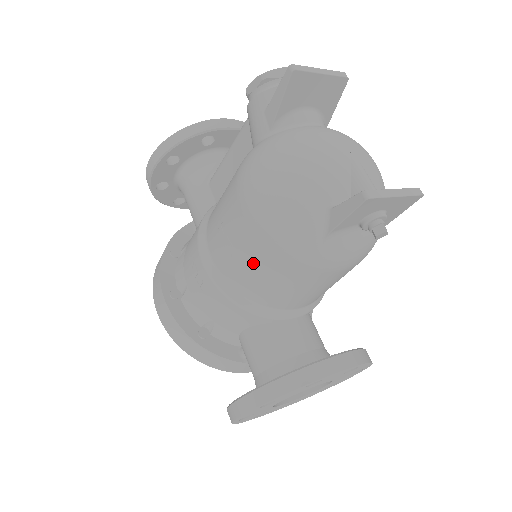
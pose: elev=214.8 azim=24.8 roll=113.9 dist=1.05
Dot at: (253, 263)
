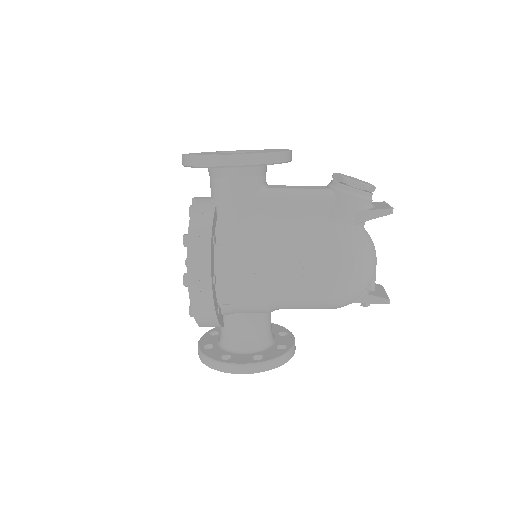
Dot at: (308, 299)
